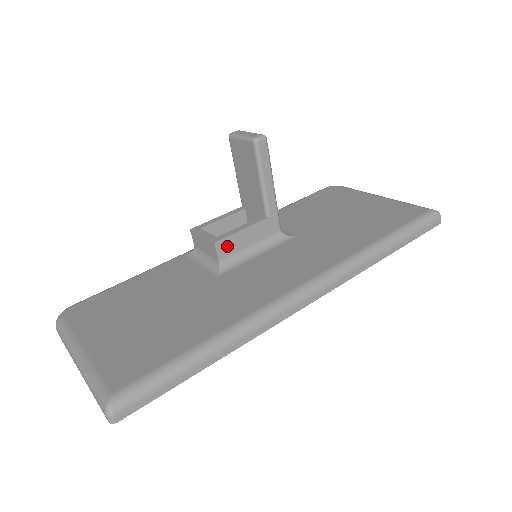
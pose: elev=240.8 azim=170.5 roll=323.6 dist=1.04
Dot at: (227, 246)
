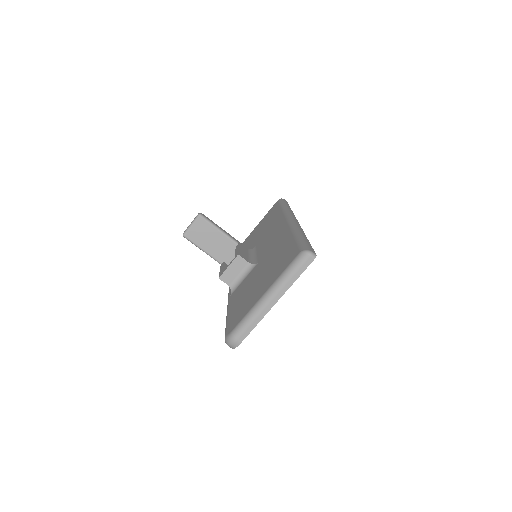
Dot at: (243, 256)
